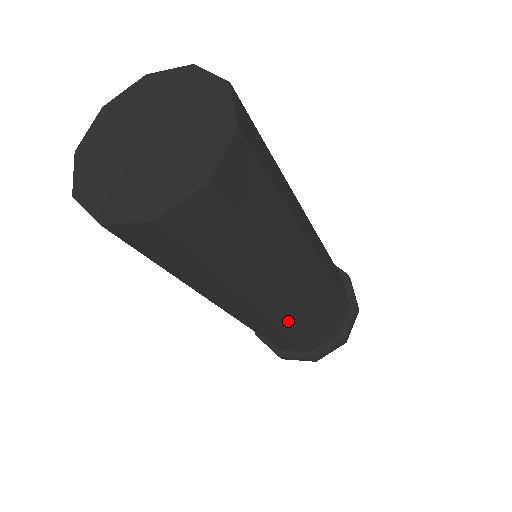
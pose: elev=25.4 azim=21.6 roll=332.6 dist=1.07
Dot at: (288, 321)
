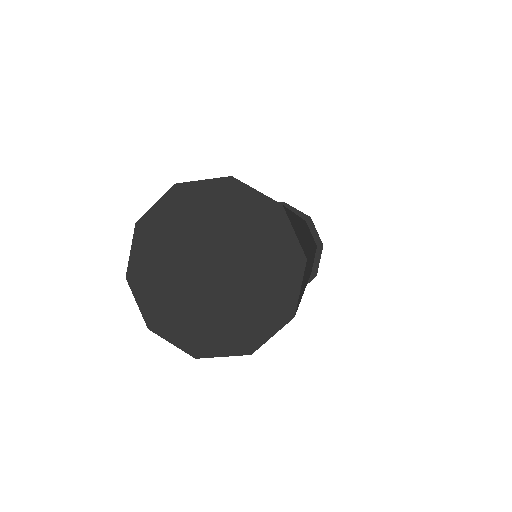
Dot at: (309, 274)
